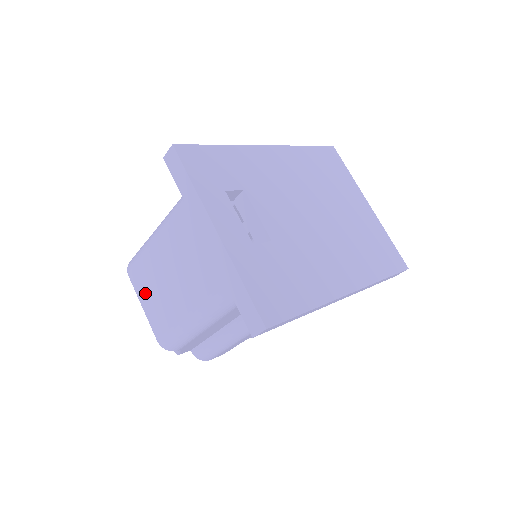
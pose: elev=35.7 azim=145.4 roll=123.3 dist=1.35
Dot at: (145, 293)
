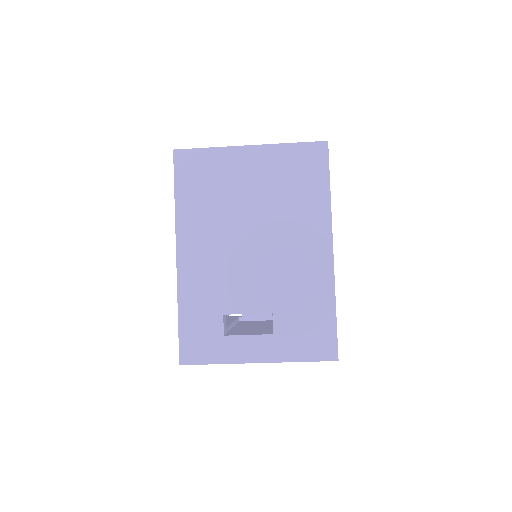
Dot at: occluded
